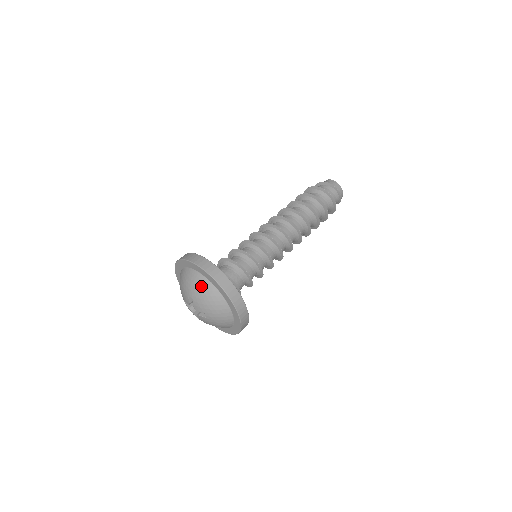
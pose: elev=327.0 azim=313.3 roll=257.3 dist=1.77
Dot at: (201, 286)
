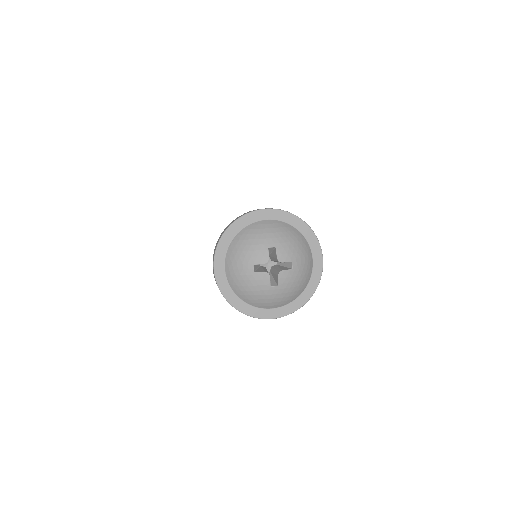
Dot at: (281, 229)
